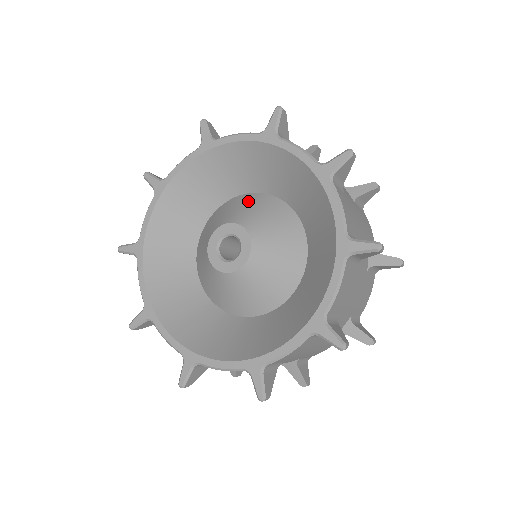
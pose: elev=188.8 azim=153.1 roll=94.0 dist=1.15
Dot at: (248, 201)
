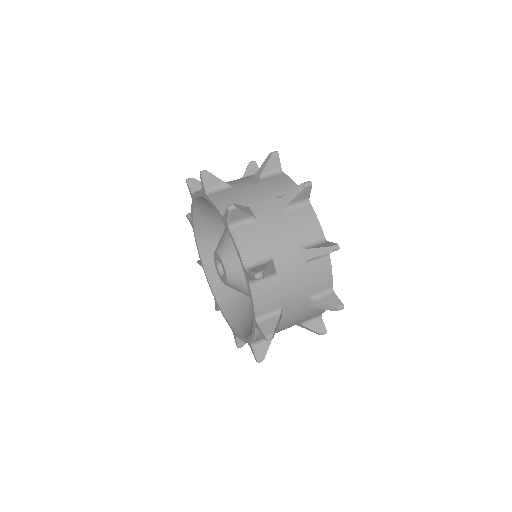
Dot at: occluded
